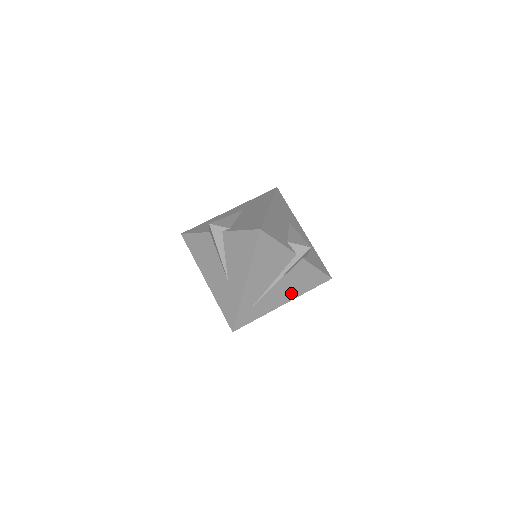
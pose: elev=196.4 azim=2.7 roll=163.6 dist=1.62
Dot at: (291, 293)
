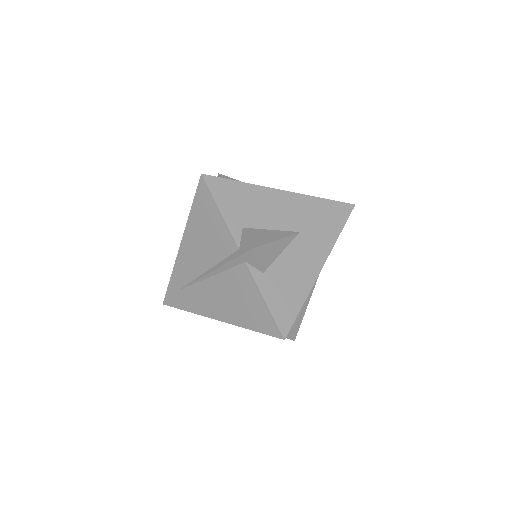
Dot at: (228, 310)
